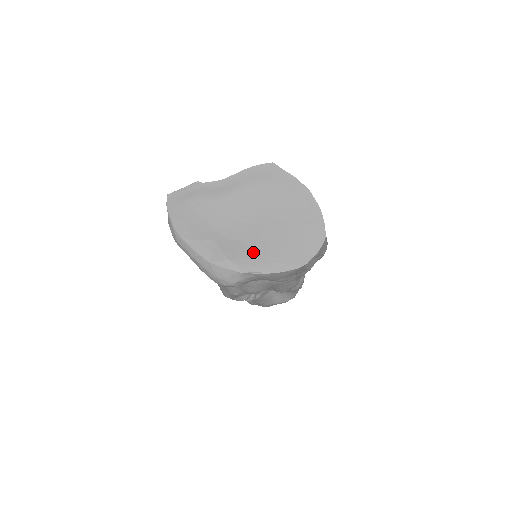
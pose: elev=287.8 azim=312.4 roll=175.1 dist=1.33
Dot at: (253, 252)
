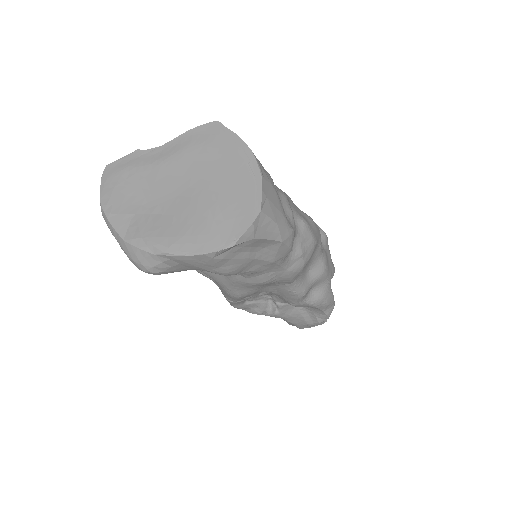
Dot at: (171, 229)
